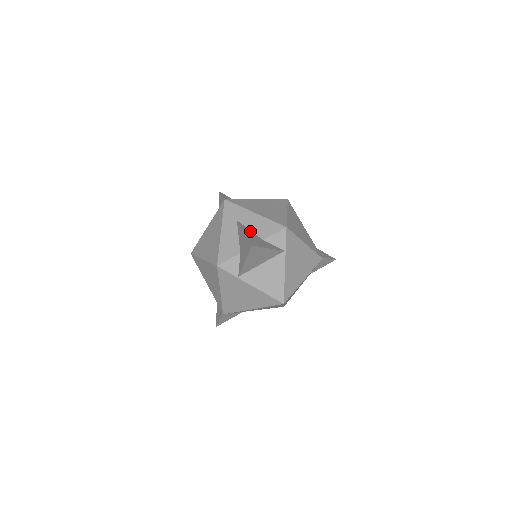
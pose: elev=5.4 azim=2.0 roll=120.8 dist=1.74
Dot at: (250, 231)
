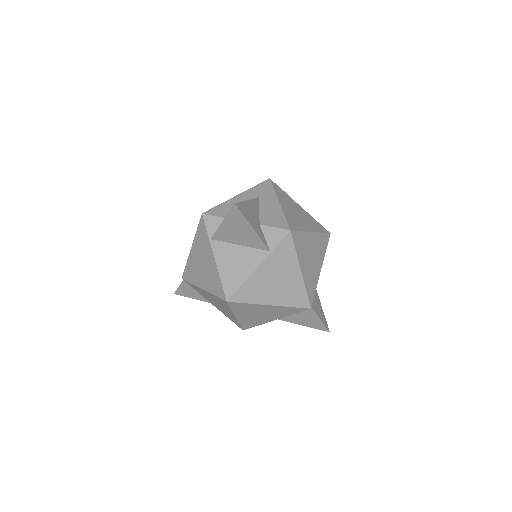
Dot at: (258, 210)
